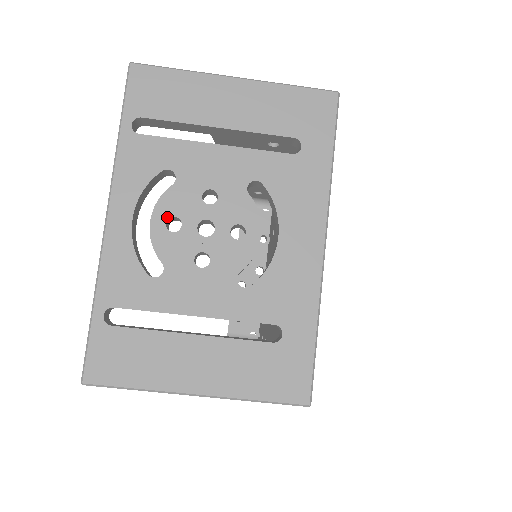
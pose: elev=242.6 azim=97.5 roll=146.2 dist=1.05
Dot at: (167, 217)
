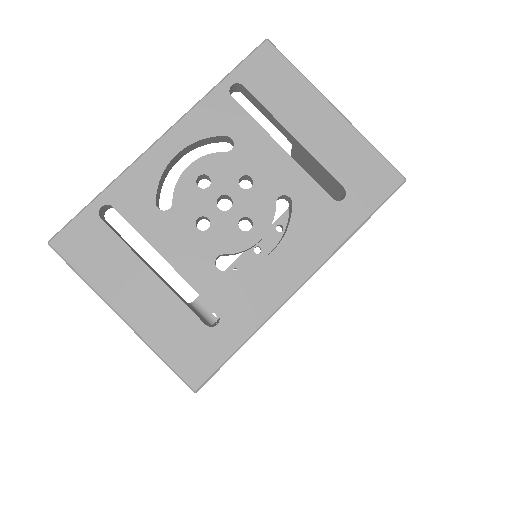
Dot at: (203, 172)
